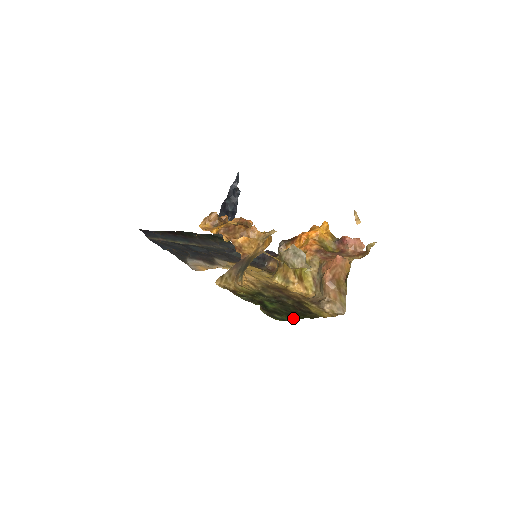
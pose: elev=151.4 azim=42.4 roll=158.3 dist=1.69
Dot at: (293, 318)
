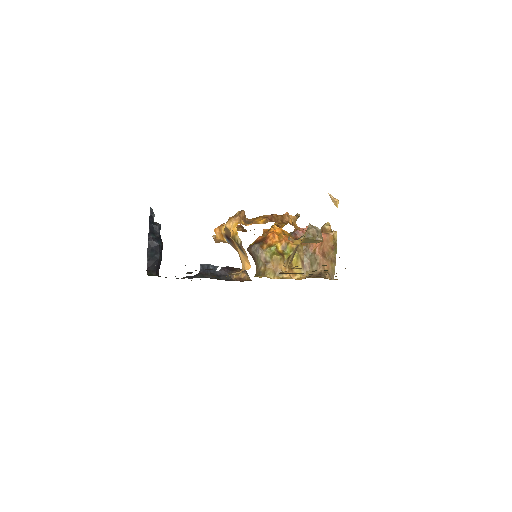
Dot at: occluded
